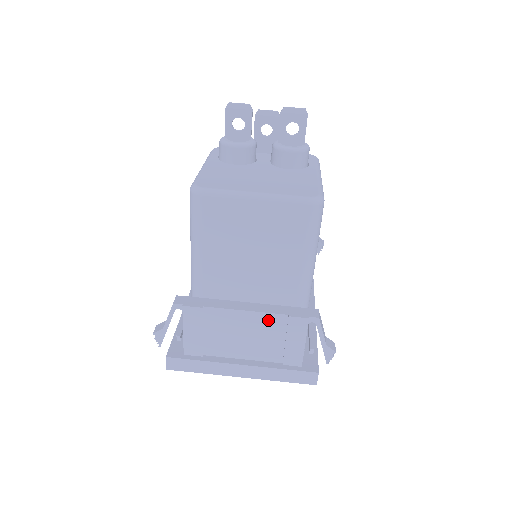
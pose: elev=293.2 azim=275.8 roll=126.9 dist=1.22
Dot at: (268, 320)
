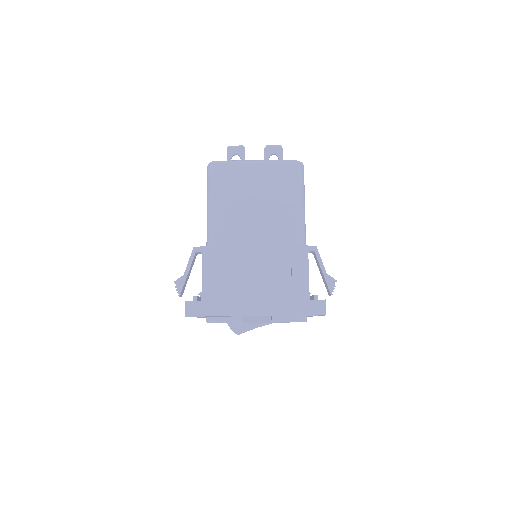
Dot at: (274, 253)
